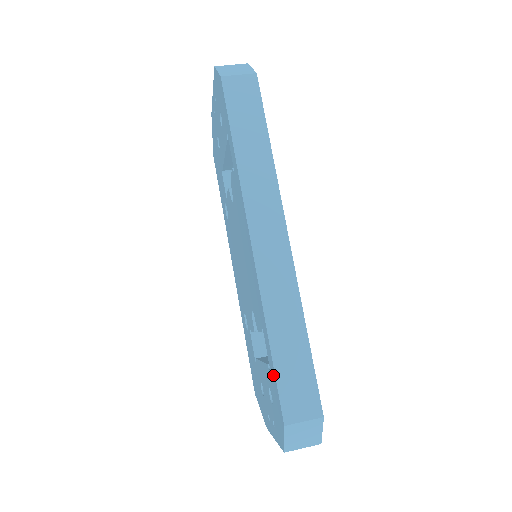
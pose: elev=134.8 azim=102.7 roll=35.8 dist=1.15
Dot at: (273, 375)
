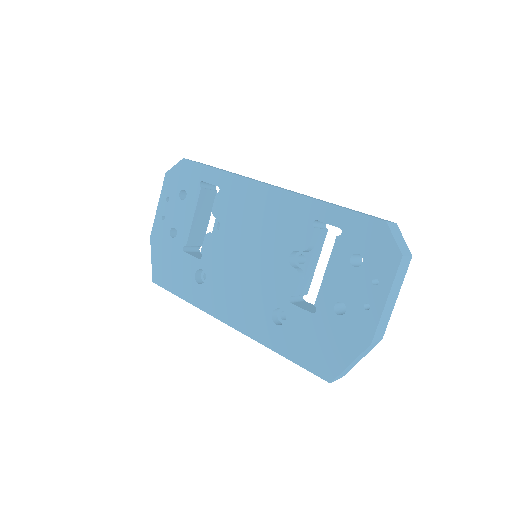
Dot at: (349, 218)
